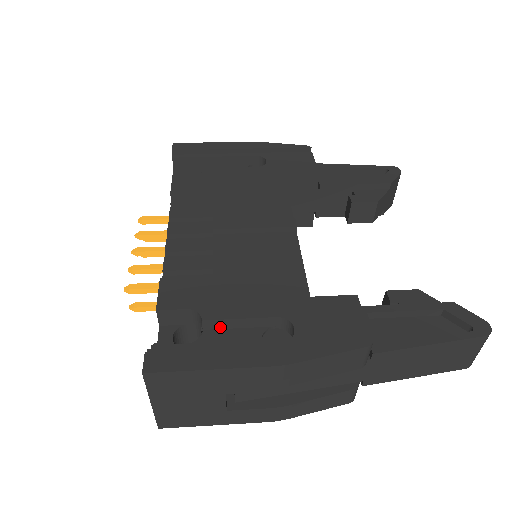
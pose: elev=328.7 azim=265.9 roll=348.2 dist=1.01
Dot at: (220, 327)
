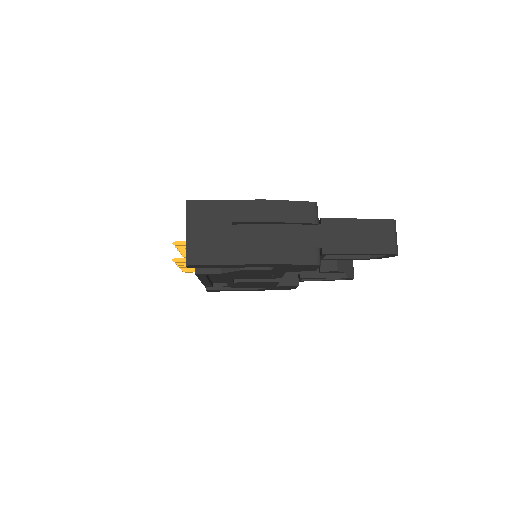
Dot at: occluded
